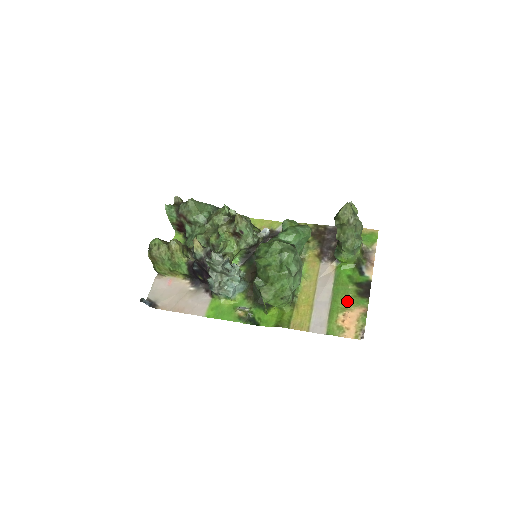
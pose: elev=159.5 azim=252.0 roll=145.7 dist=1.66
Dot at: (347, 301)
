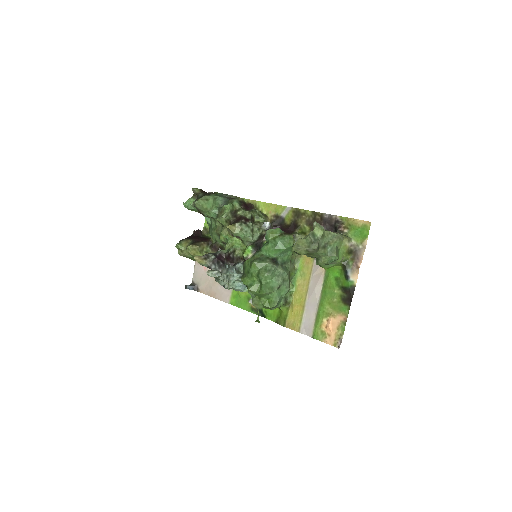
Dot at: (332, 306)
